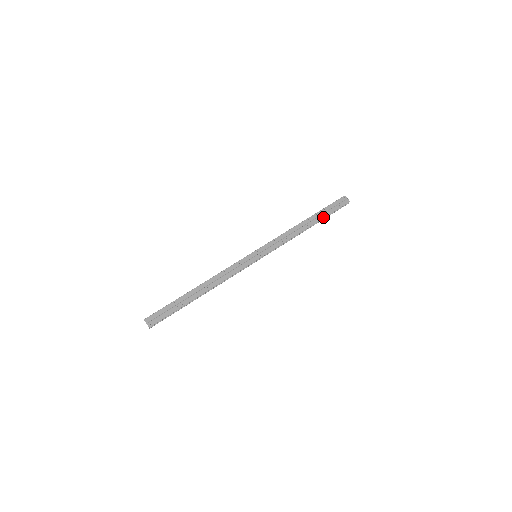
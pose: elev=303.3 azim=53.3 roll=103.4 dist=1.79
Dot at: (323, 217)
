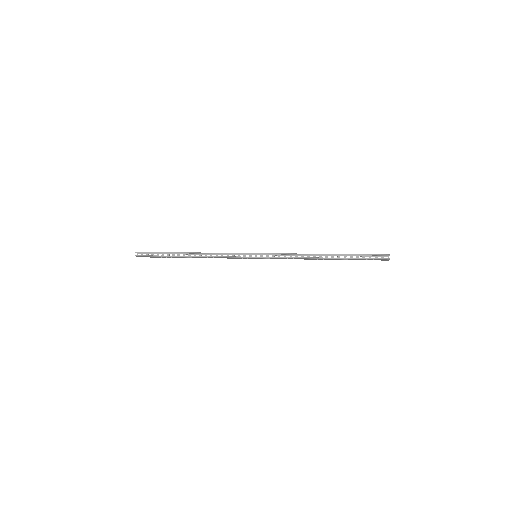
Dot at: (346, 254)
